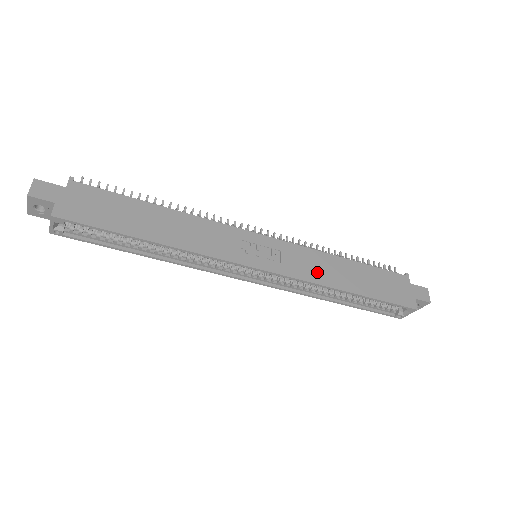
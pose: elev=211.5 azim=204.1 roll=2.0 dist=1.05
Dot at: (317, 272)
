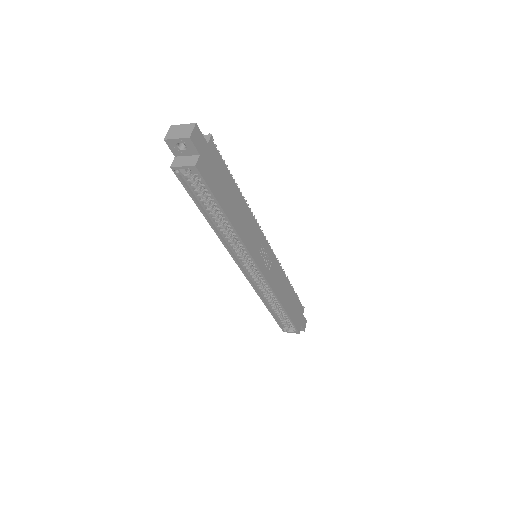
Dot at: (279, 287)
